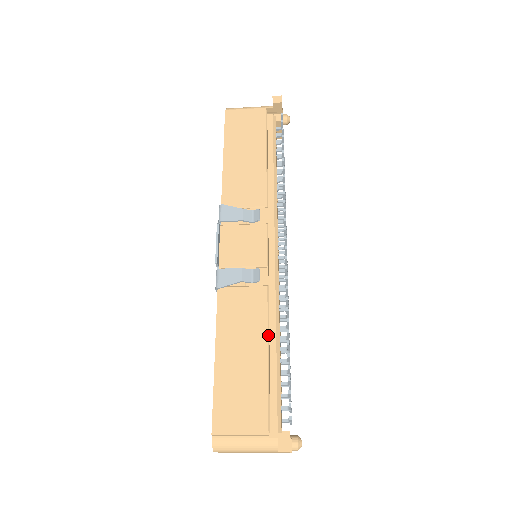
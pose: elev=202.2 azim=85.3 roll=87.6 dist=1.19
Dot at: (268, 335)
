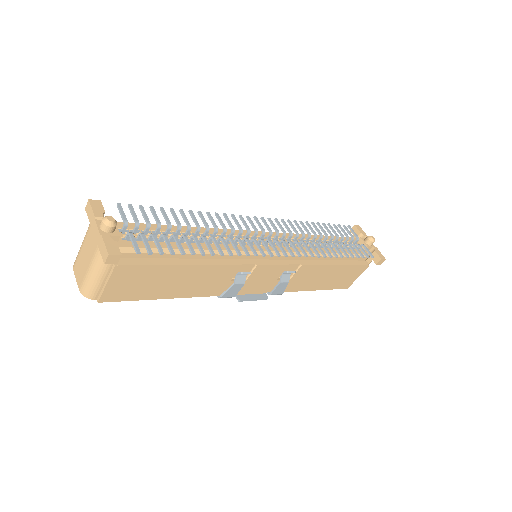
Dot at: occluded
